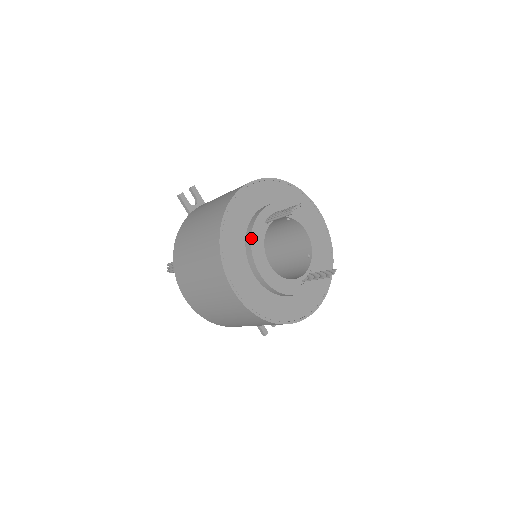
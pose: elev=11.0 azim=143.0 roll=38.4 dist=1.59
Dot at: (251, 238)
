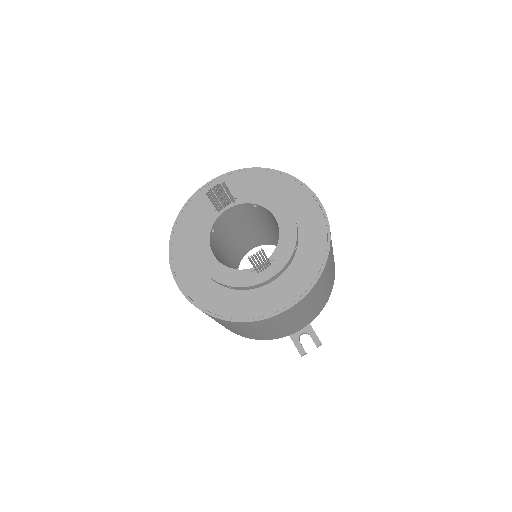
Dot at: (195, 228)
